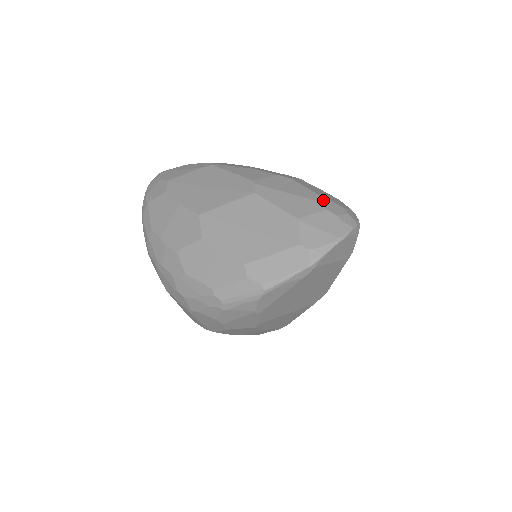
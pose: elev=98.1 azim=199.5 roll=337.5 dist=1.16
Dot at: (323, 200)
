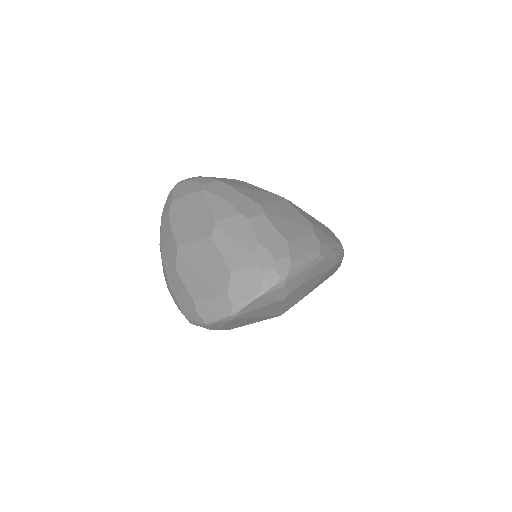
Dot at: (260, 251)
